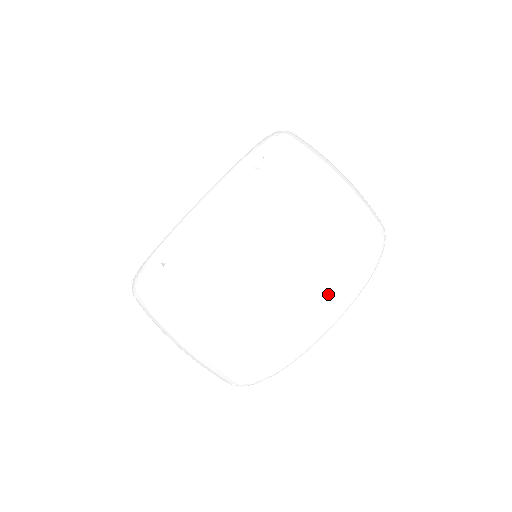
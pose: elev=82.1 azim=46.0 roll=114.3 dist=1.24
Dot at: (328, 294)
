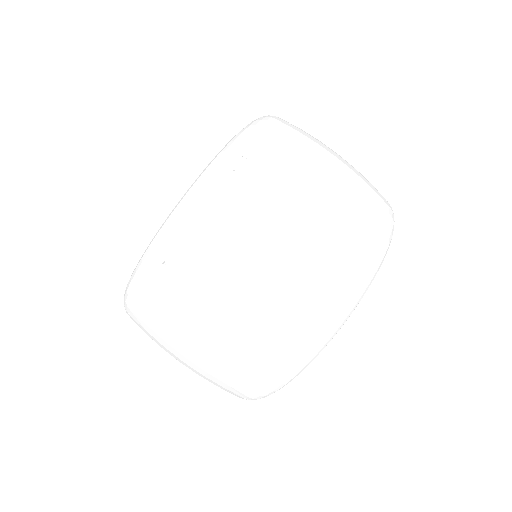
Dot at: (276, 358)
